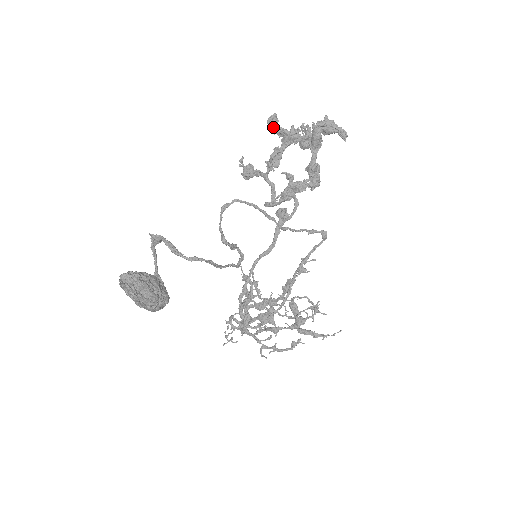
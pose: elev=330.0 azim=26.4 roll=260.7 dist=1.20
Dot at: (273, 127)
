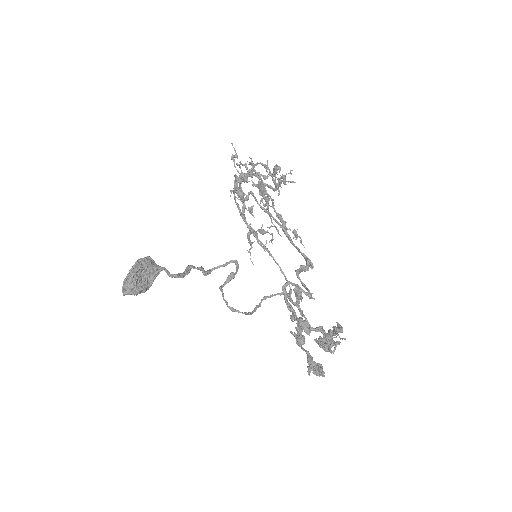
Dot at: (320, 342)
